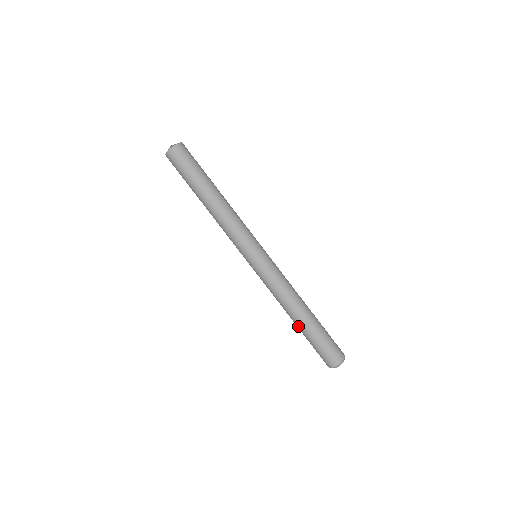
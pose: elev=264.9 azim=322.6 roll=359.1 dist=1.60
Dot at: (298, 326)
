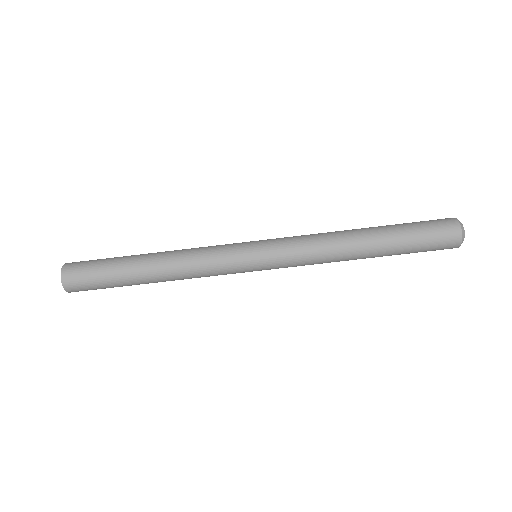
Dot at: occluded
